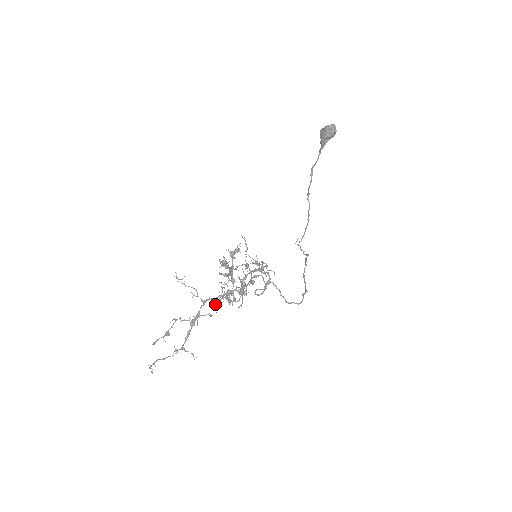
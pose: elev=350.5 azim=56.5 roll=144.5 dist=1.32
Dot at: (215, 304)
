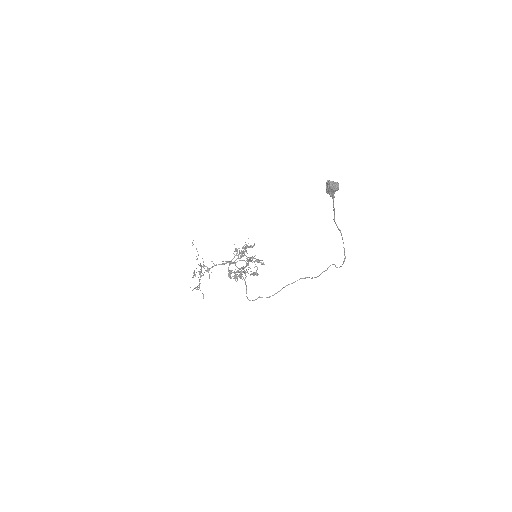
Dot at: (236, 275)
